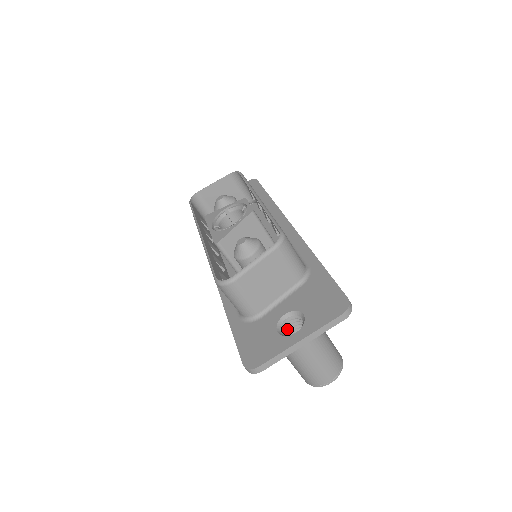
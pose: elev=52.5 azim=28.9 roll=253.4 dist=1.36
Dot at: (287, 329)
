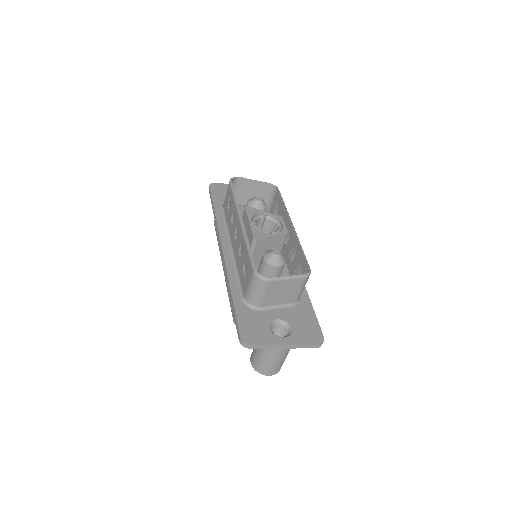
Dot at: occluded
